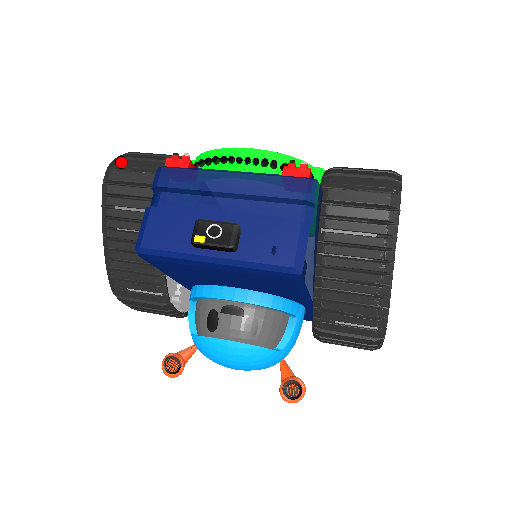
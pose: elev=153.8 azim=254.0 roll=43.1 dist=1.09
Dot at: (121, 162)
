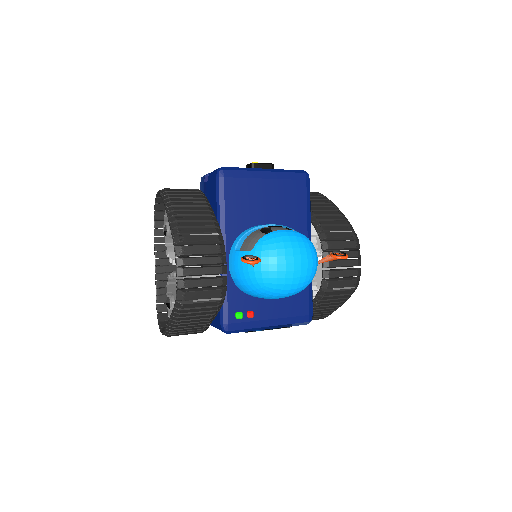
Dot at: occluded
